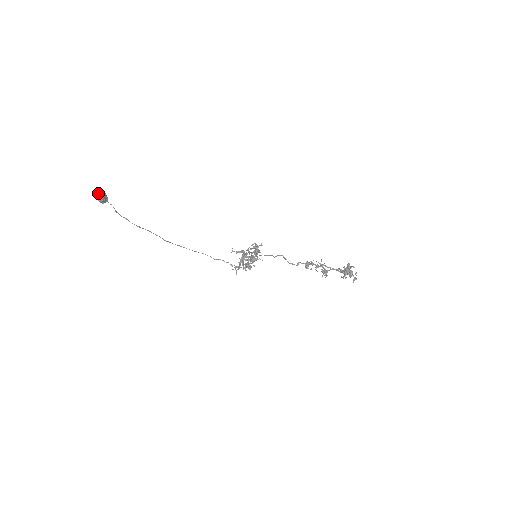
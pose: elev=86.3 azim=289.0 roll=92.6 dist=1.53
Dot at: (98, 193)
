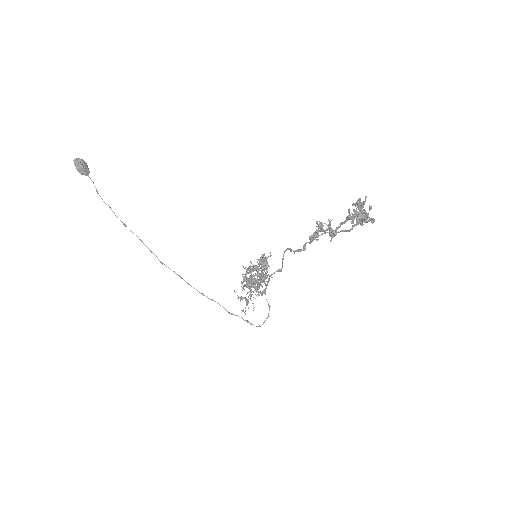
Dot at: (77, 159)
